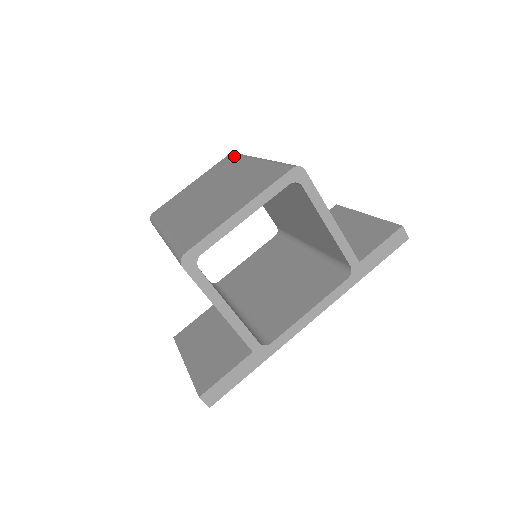
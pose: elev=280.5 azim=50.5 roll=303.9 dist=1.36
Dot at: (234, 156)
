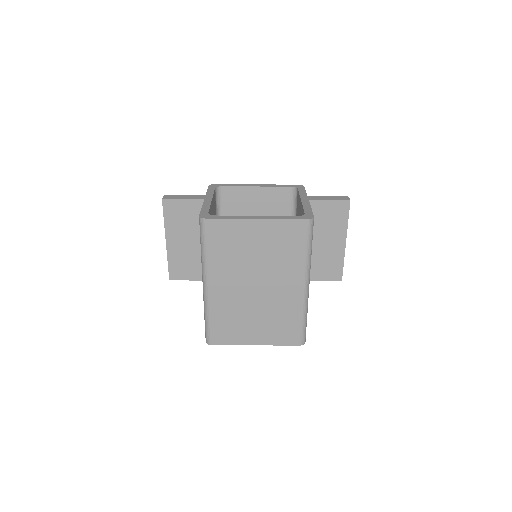
Dot at: (304, 239)
